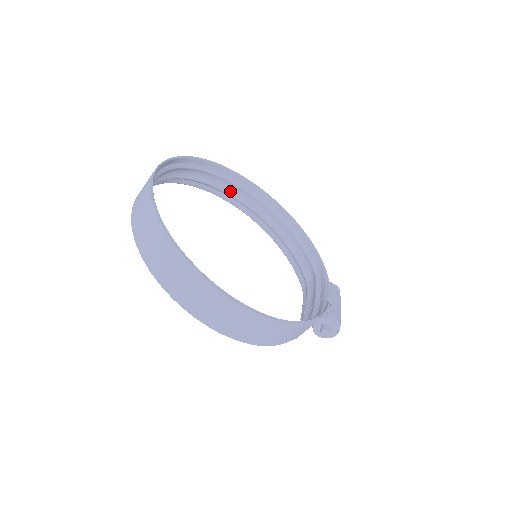
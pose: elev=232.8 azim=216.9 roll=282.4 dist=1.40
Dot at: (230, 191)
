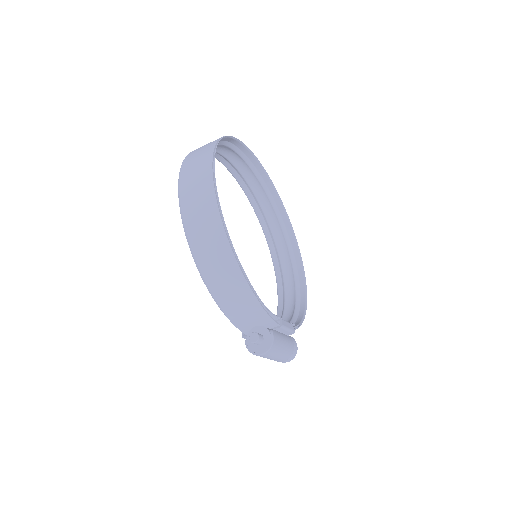
Dot at: (278, 241)
